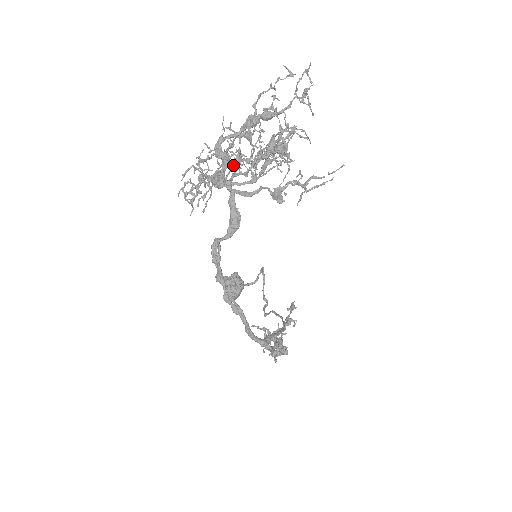
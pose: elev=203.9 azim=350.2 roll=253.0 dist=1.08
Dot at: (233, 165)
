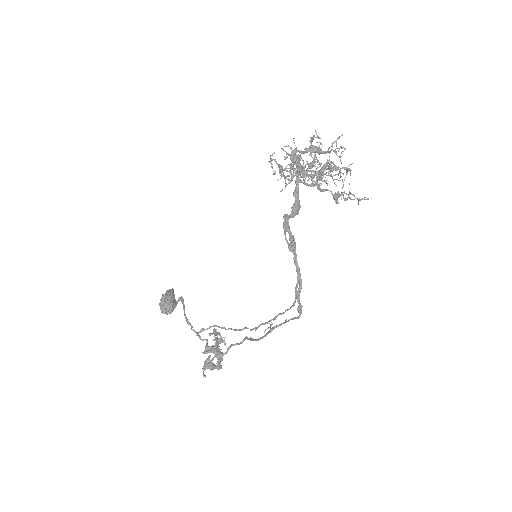
Dot at: (308, 168)
